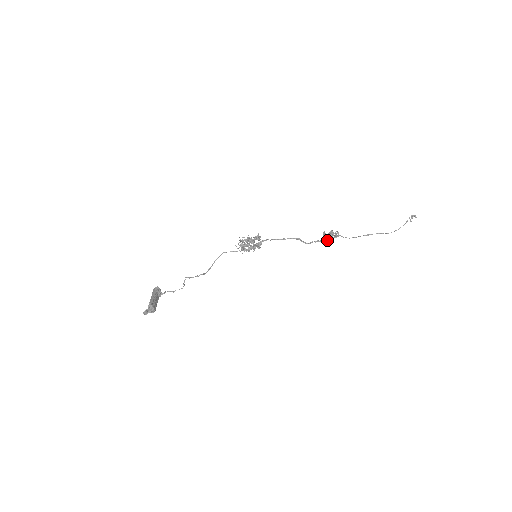
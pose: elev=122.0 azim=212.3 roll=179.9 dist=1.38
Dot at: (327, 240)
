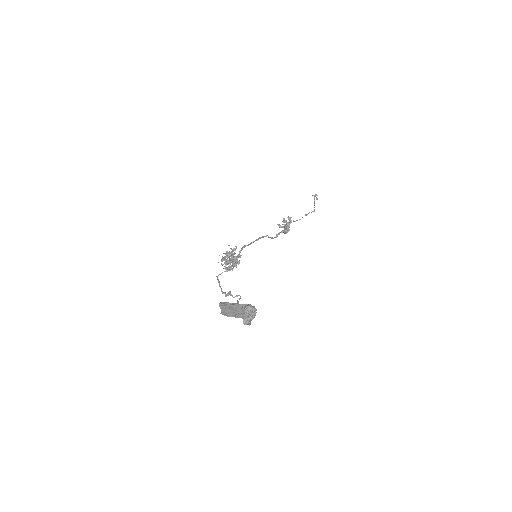
Dot at: (287, 227)
